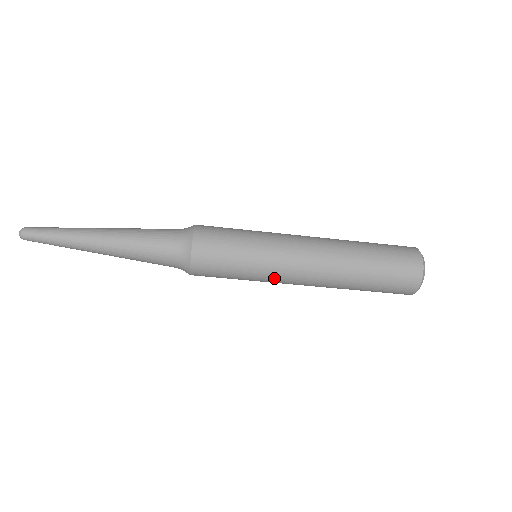
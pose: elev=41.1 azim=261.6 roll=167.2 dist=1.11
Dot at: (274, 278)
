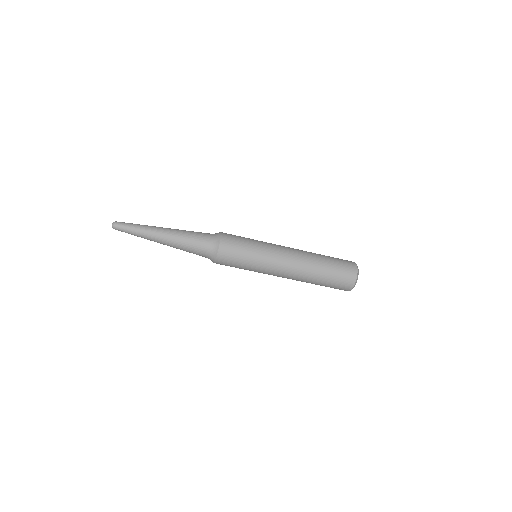
Dot at: (264, 273)
